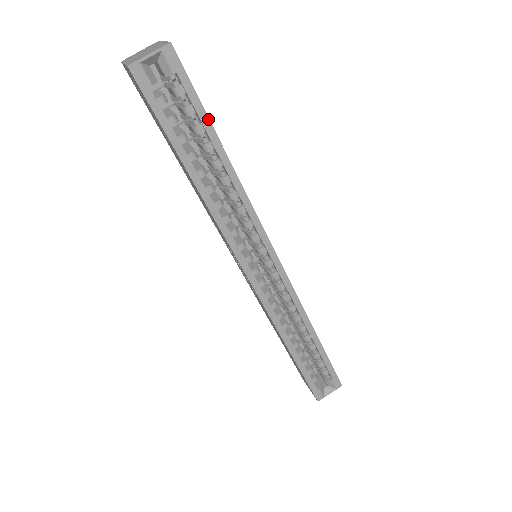
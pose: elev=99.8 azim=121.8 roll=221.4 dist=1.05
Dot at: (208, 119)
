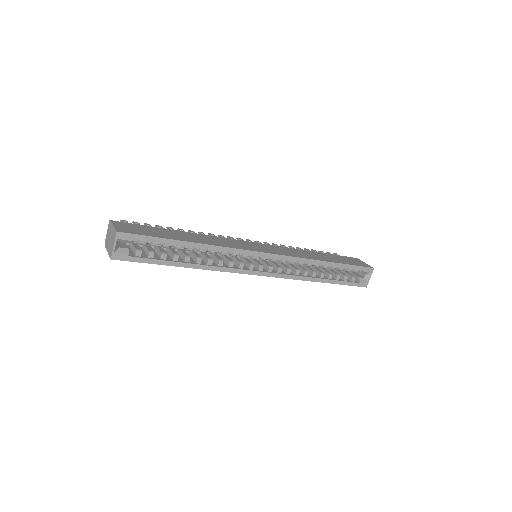
Dot at: (165, 239)
